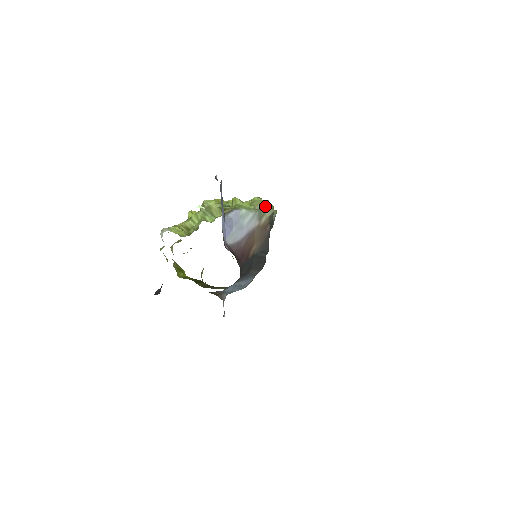
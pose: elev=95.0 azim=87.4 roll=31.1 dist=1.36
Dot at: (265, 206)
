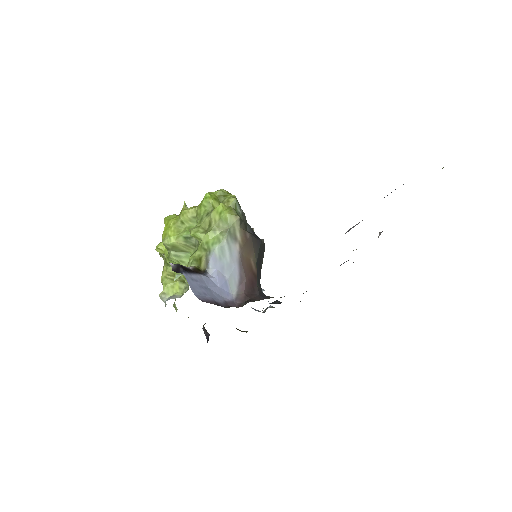
Dot at: (227, 221)
